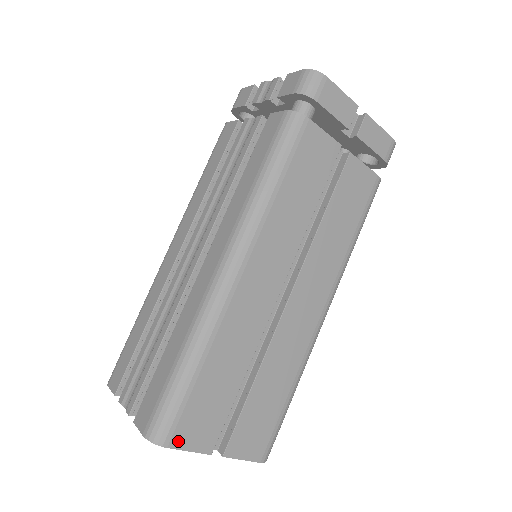
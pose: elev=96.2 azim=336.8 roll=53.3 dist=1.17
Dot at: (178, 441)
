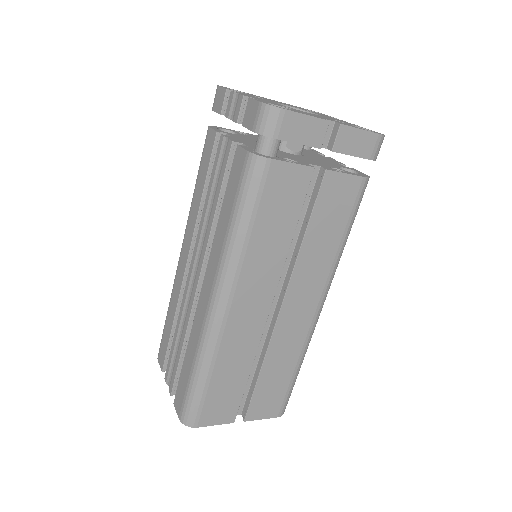
Dot at: (205, 422)
